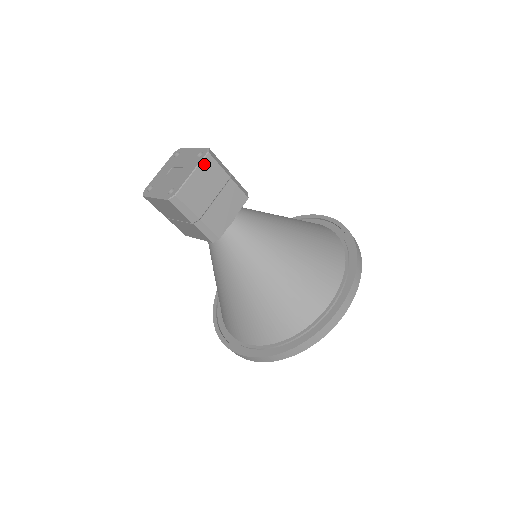
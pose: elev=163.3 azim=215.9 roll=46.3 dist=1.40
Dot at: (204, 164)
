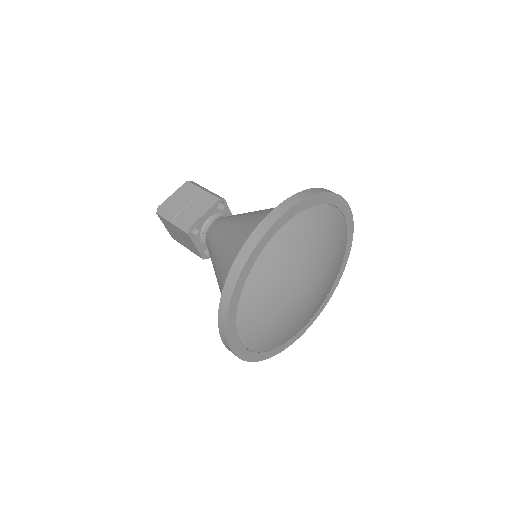
Dot at: (183, 187)
